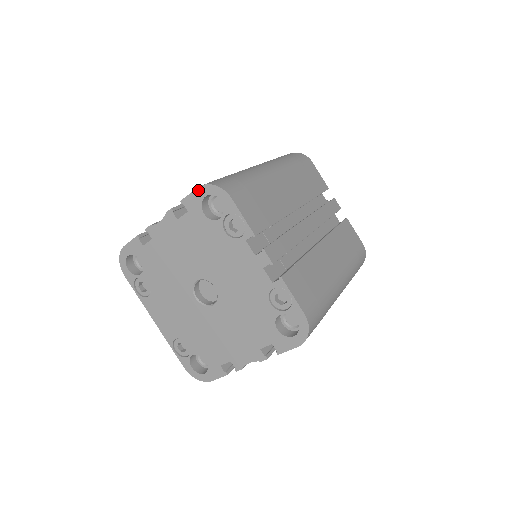
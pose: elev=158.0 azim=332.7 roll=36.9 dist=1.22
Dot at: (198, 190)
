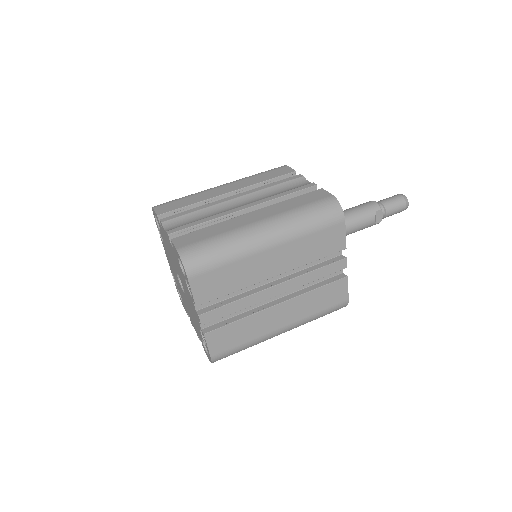
Dot at: (176, 250)
